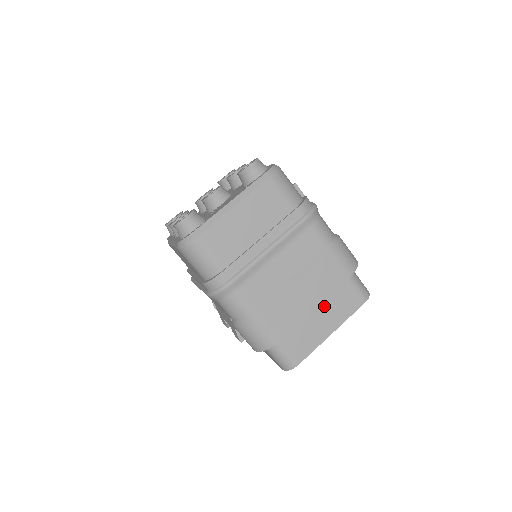
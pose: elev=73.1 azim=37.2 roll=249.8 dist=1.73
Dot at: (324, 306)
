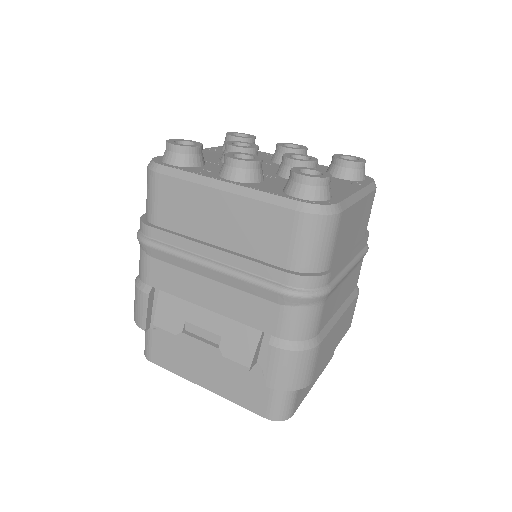
Dot at: occluded
